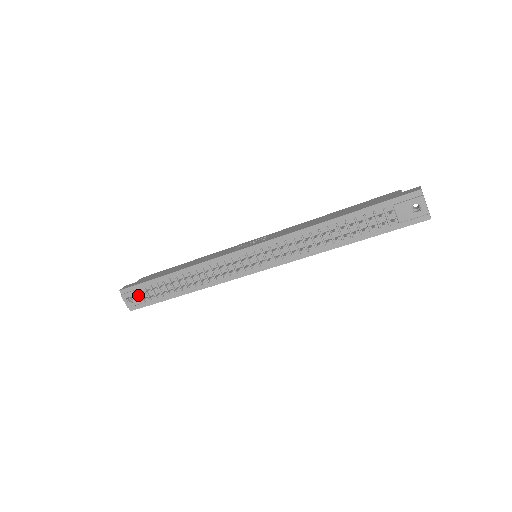
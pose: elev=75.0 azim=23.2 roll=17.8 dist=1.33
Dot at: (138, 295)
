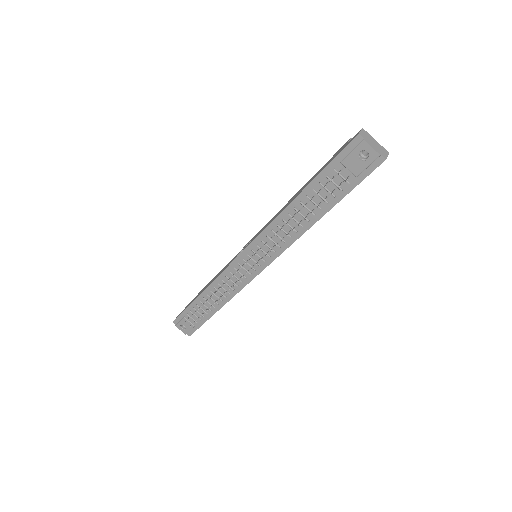
Dot at: (186, 322)
